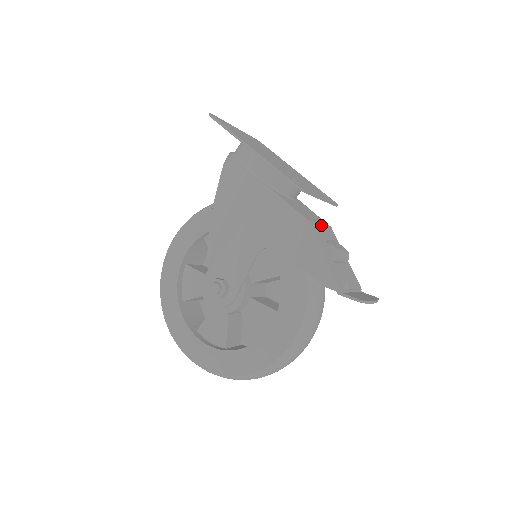
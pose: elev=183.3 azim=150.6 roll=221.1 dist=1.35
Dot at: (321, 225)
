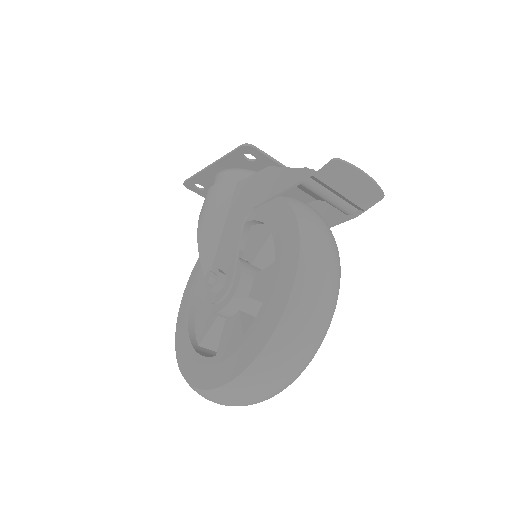
Dot at: occluded
